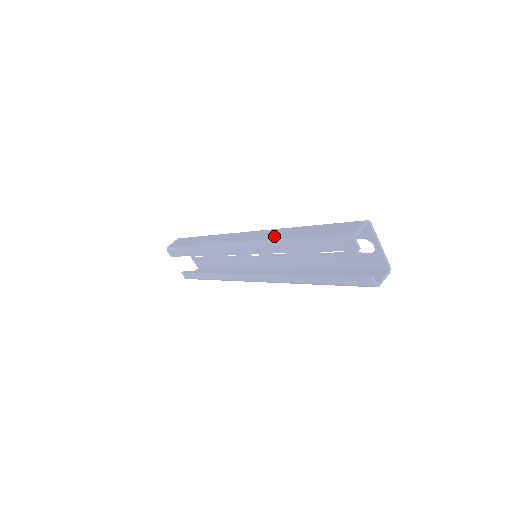
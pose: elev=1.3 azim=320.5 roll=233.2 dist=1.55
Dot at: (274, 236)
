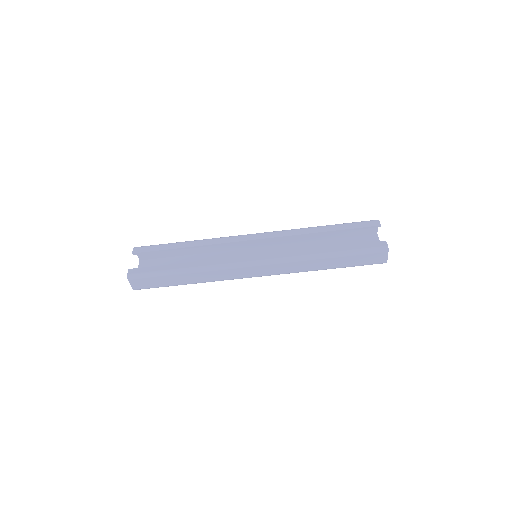
Dot at: occluded
